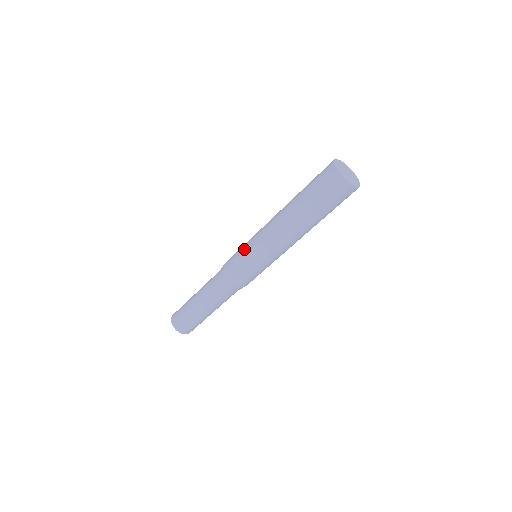
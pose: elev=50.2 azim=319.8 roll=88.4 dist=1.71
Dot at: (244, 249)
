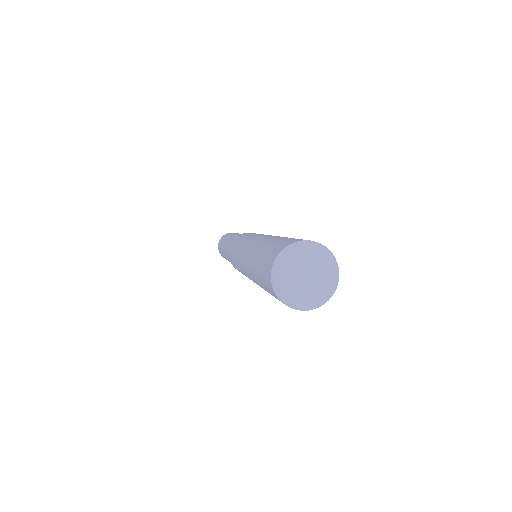
Dot at: occluded
